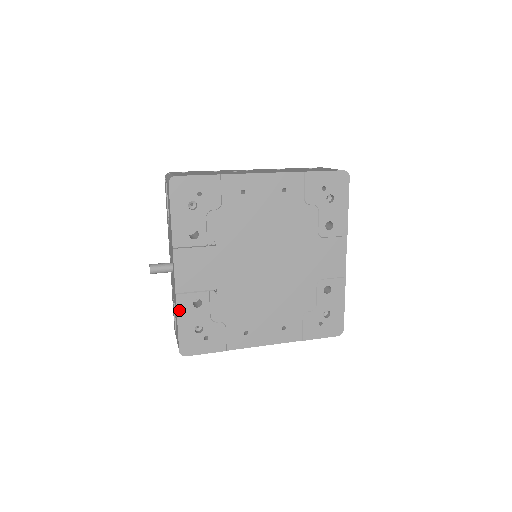
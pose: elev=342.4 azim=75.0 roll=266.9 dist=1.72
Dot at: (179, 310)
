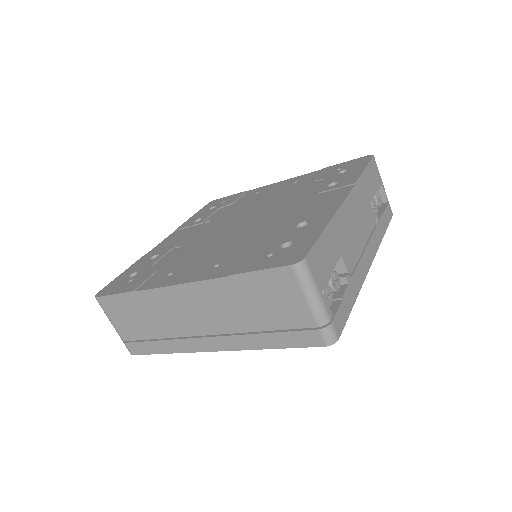
Dot at: (135, 264)
